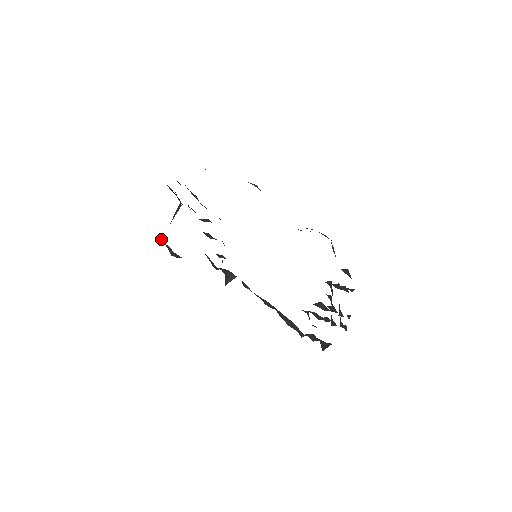
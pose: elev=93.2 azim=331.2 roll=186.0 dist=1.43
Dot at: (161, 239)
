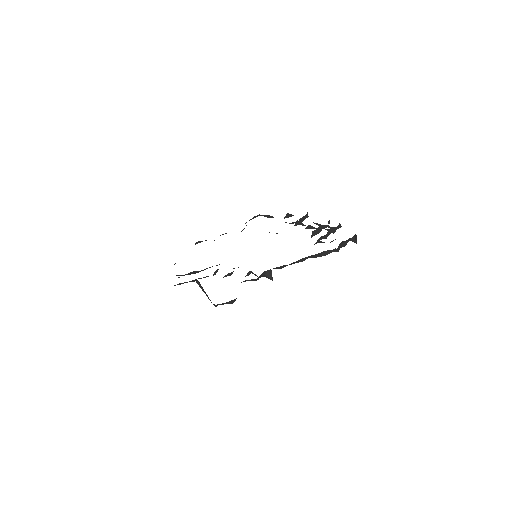
Dot at: (215, 306)
